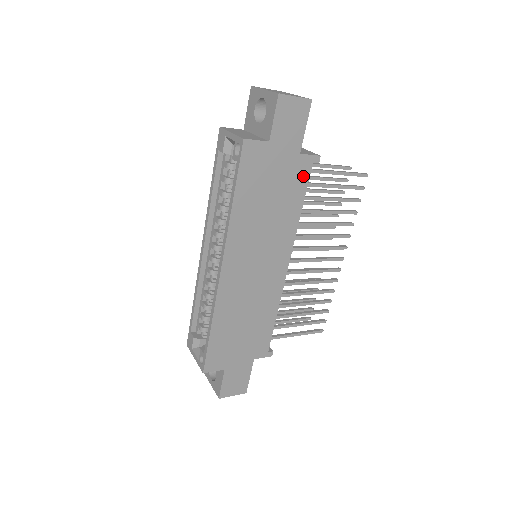
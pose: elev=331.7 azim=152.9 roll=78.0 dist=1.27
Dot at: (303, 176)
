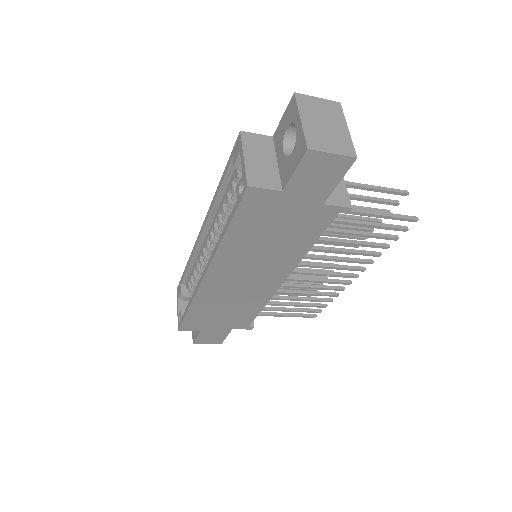
Dot at: (322, 222)
